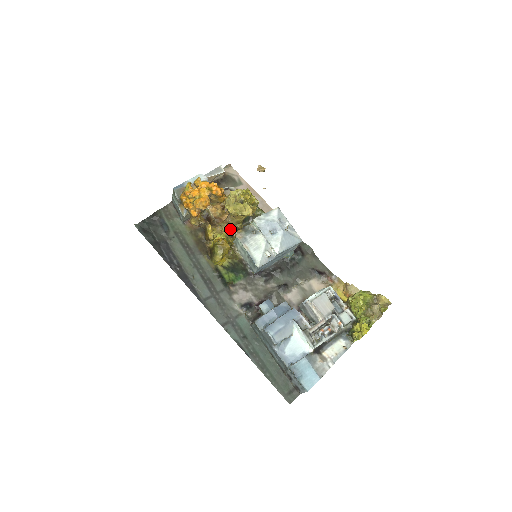
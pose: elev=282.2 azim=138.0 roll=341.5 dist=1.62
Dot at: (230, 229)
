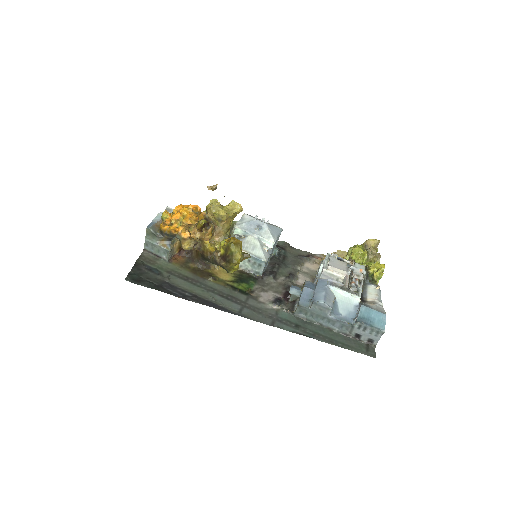
Dot at: occluded
